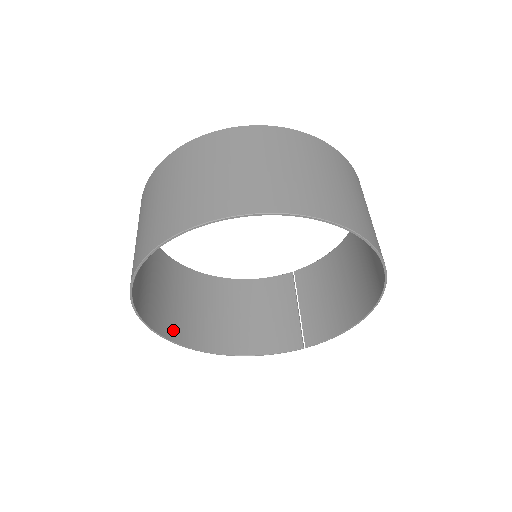
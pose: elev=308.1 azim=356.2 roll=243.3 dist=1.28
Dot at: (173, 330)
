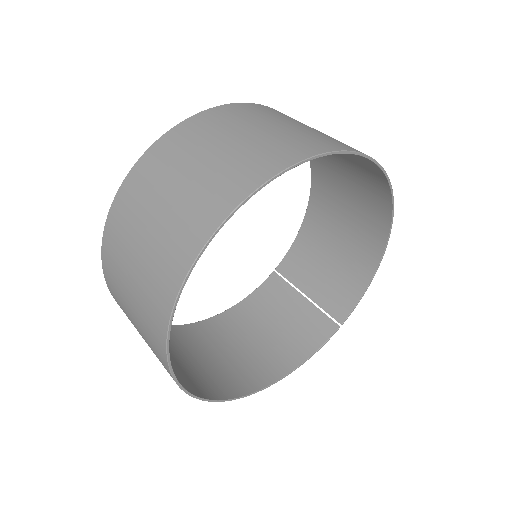
Dot at: (213, 389)
